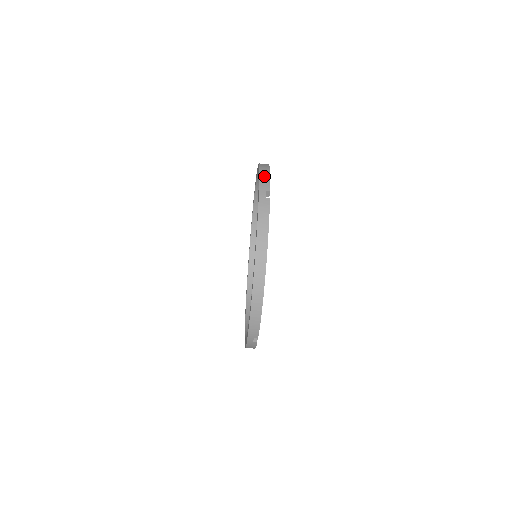
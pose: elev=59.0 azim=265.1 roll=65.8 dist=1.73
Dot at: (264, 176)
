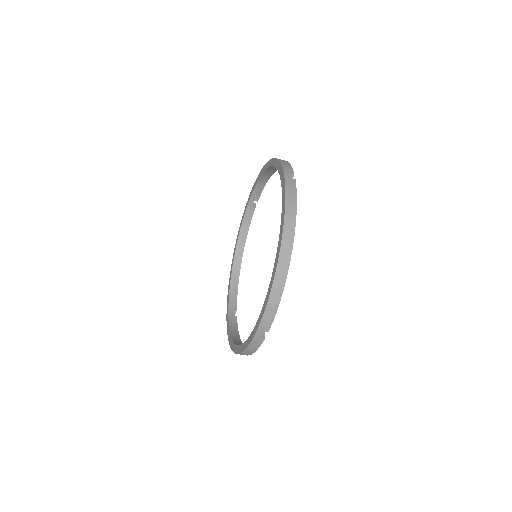
Dot at: (270, 312)
